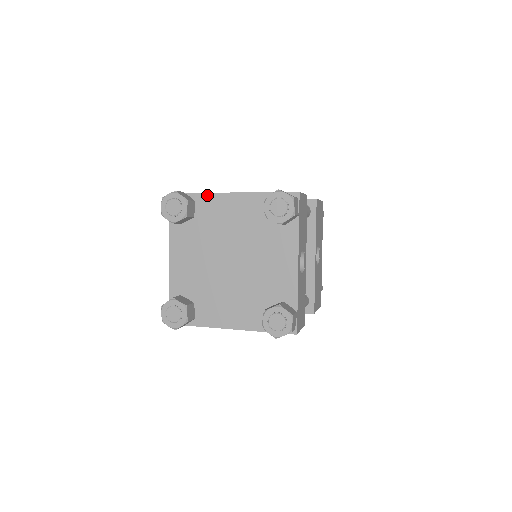
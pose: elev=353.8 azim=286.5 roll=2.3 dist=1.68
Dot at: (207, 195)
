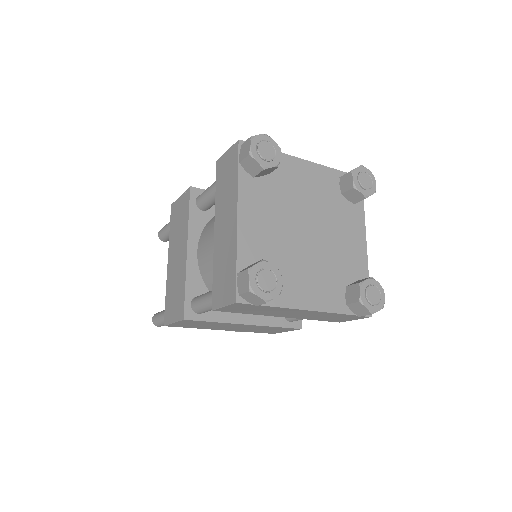
Dot at: (282, 155)
